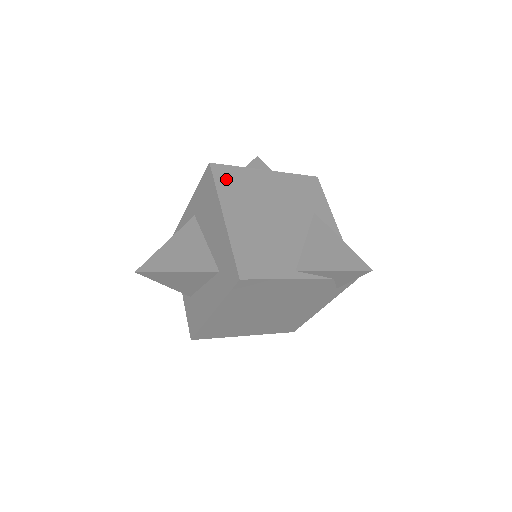
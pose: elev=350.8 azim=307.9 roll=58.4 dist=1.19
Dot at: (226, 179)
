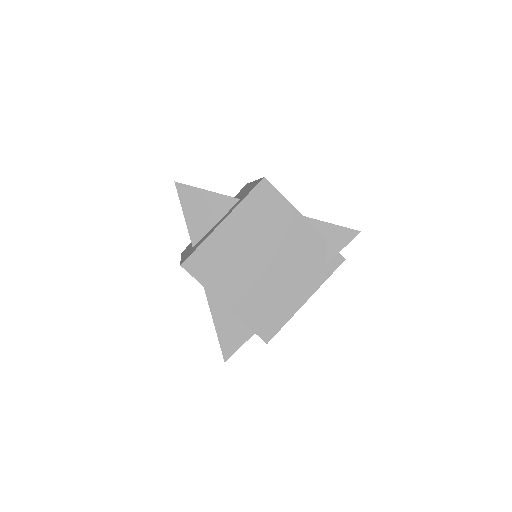
Dot at: occluded
